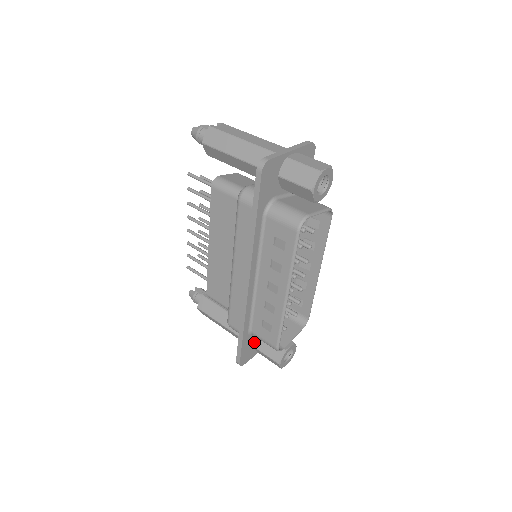
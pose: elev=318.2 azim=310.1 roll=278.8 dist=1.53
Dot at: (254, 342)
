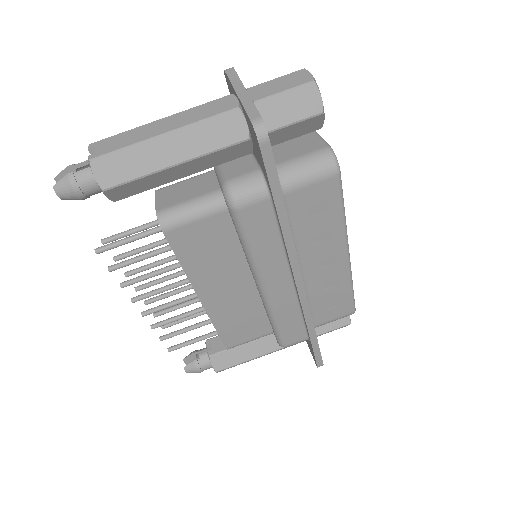
Dot at: occluded
